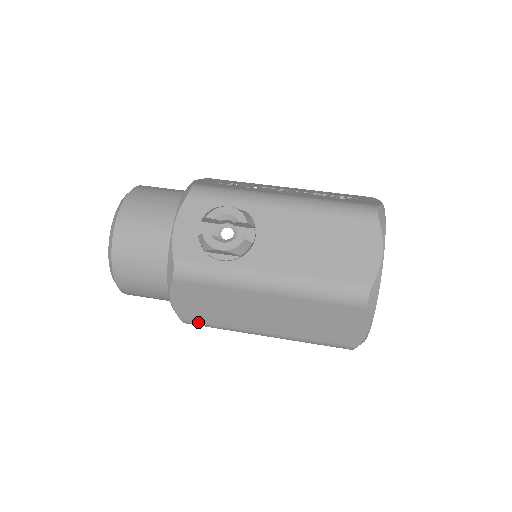
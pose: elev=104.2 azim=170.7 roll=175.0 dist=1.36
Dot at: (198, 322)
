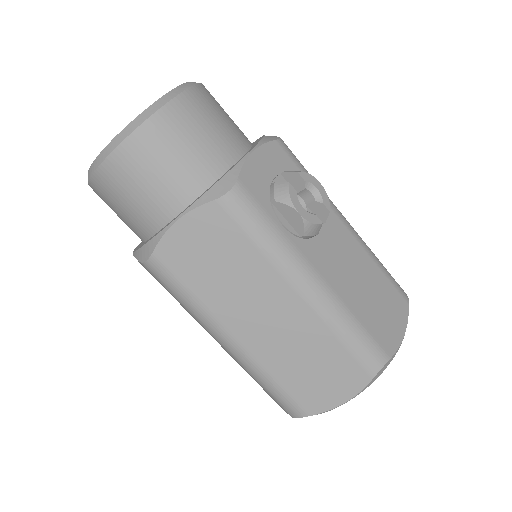
Dot at: (171, 272)
